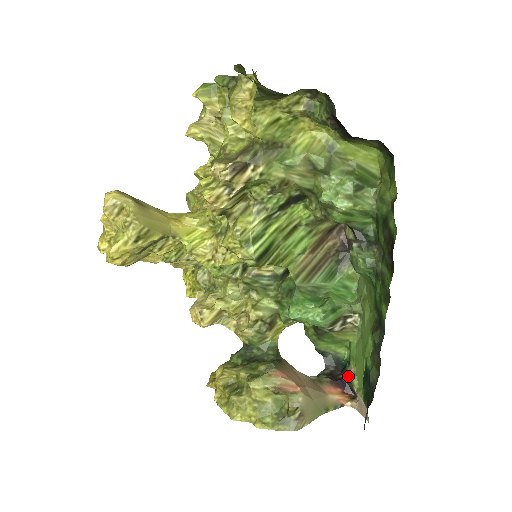
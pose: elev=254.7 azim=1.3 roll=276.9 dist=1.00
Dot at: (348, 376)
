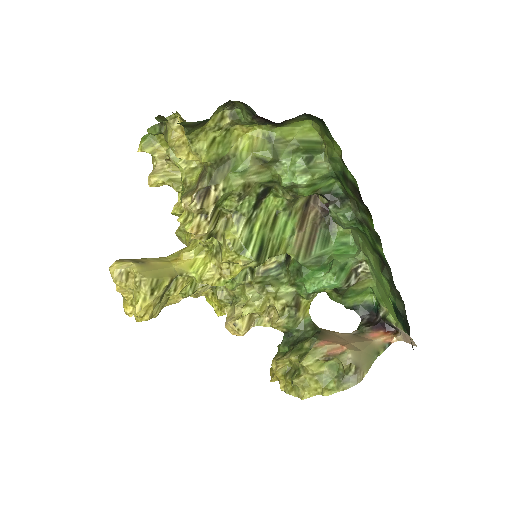
Dot at: (383, 317)
